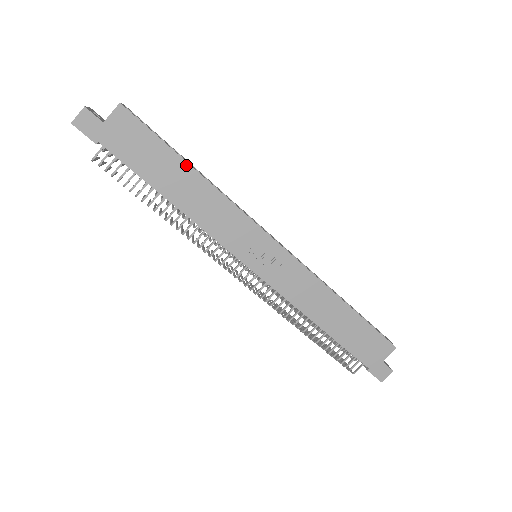
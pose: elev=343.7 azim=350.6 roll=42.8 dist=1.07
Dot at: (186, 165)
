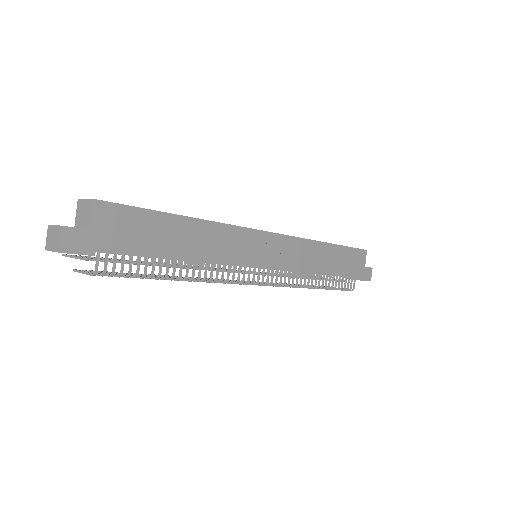
Dot at: (179, 218)
